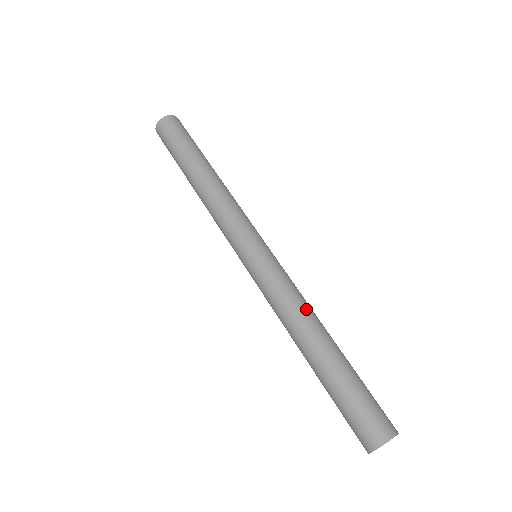
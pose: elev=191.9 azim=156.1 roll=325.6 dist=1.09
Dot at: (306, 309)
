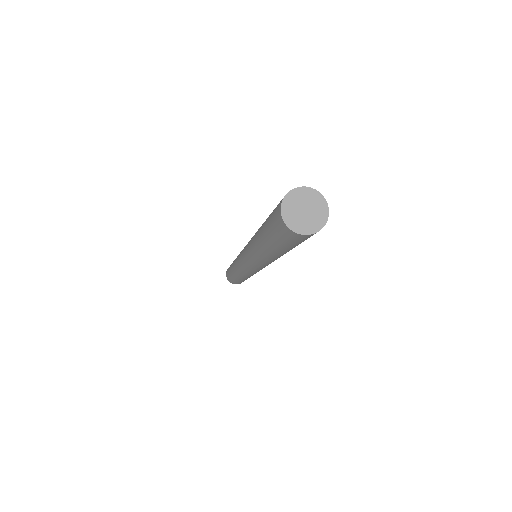
Dot at: occluded
